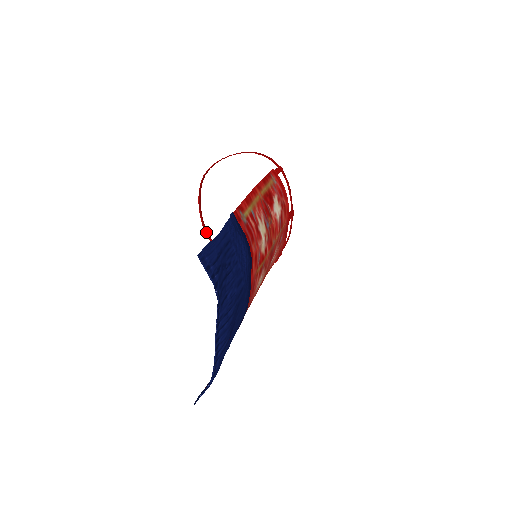
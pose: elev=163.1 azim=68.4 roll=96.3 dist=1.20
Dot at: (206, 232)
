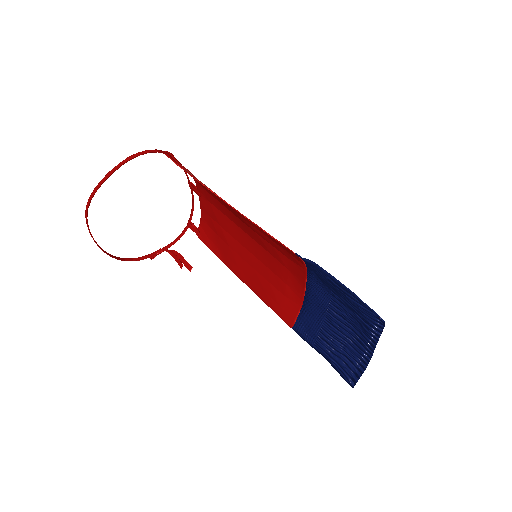
Dot at: (110, 255)
